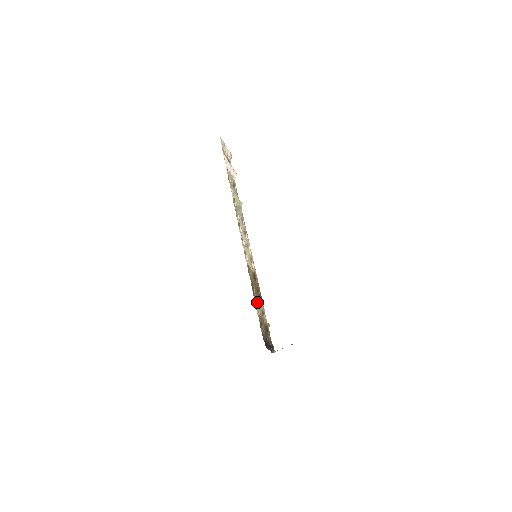
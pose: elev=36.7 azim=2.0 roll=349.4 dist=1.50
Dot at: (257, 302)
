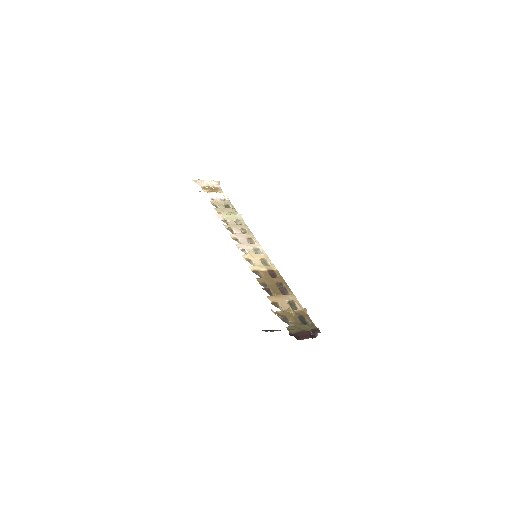
Dot at: (276, 299)
